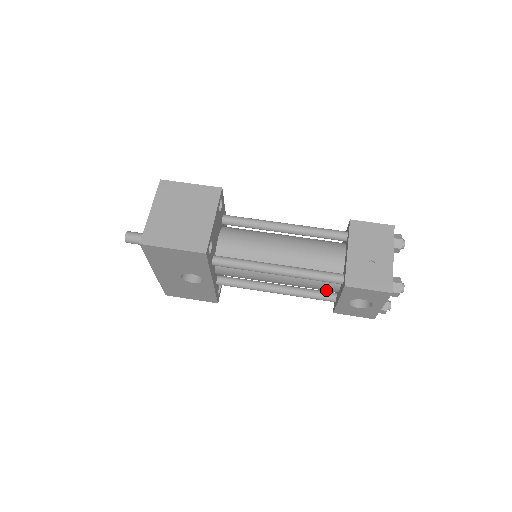
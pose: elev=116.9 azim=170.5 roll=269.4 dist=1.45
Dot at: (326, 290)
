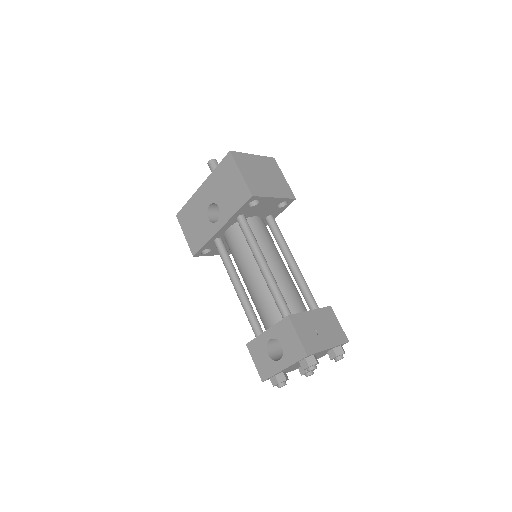
Dot at: (265, 321)
